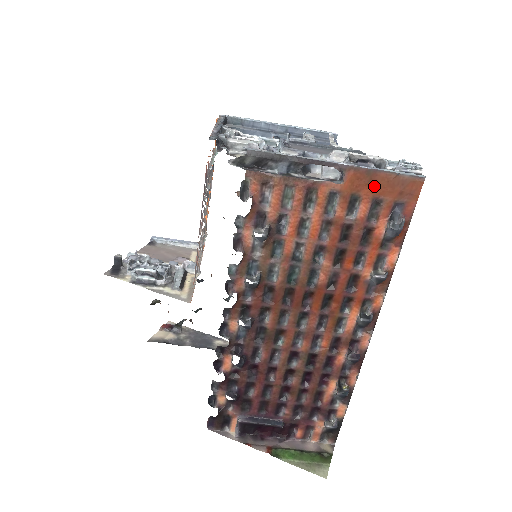
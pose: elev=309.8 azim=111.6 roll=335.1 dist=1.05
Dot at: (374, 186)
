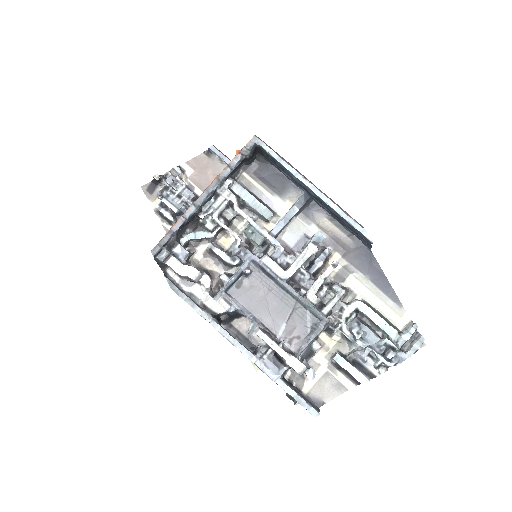
Dot at: occluded
